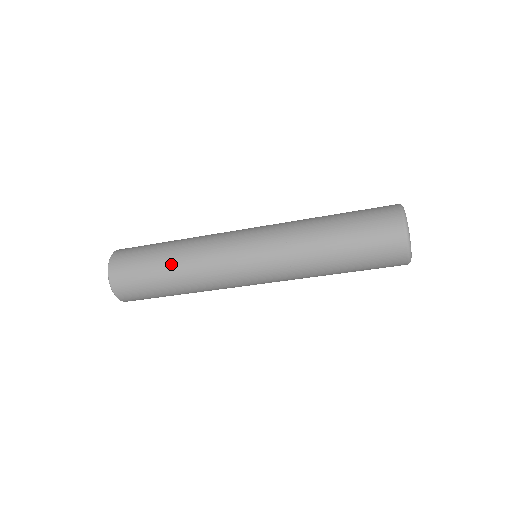
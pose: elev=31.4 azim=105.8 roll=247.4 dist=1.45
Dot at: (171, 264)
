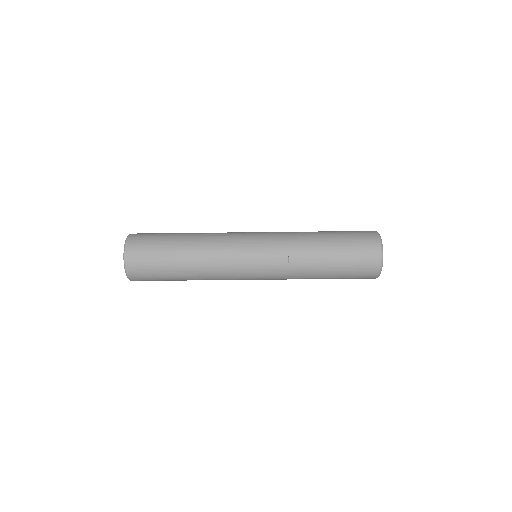
Dot at: (186, 247)
